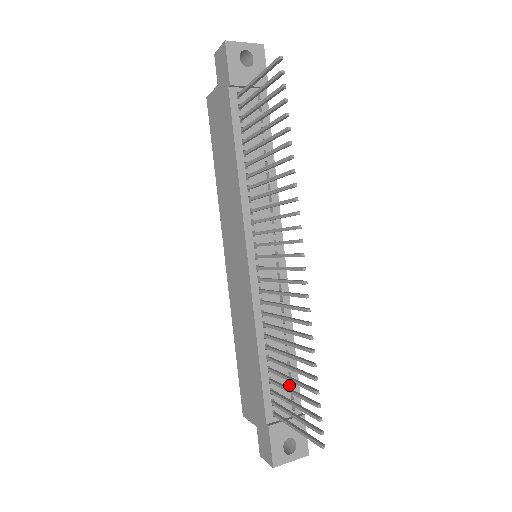
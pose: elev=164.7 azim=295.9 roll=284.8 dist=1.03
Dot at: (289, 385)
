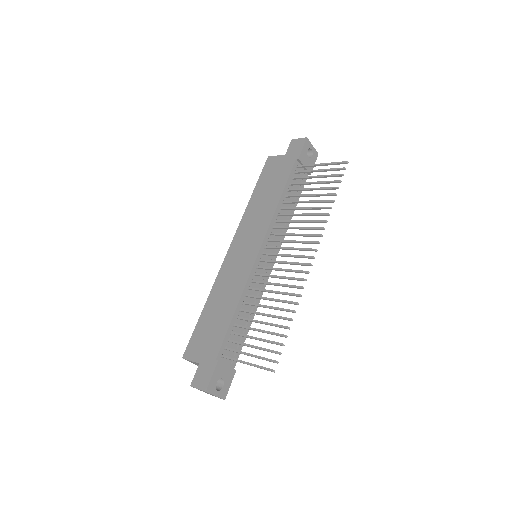
Dot at: (238, 345)
